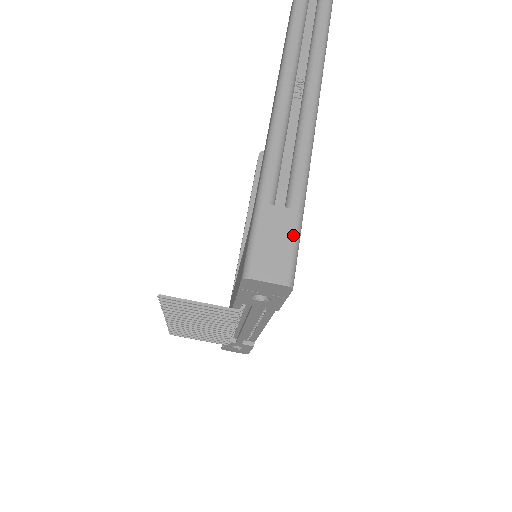
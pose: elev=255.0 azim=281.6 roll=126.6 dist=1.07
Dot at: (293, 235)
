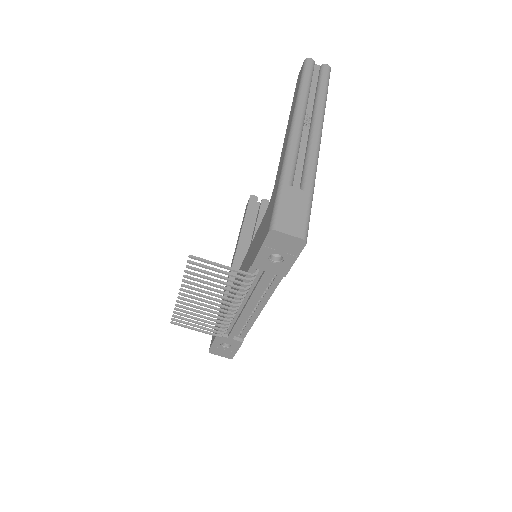
Dot at: (307, 208)
